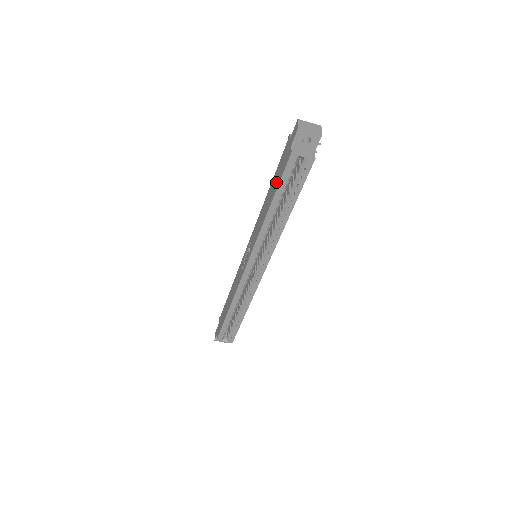
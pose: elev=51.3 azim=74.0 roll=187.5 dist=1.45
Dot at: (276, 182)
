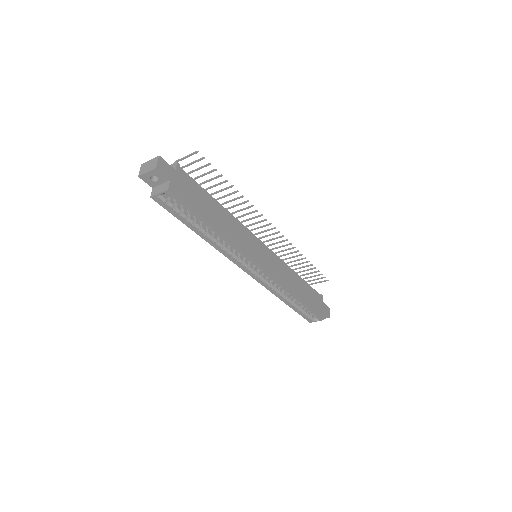
Dot at: occluded
